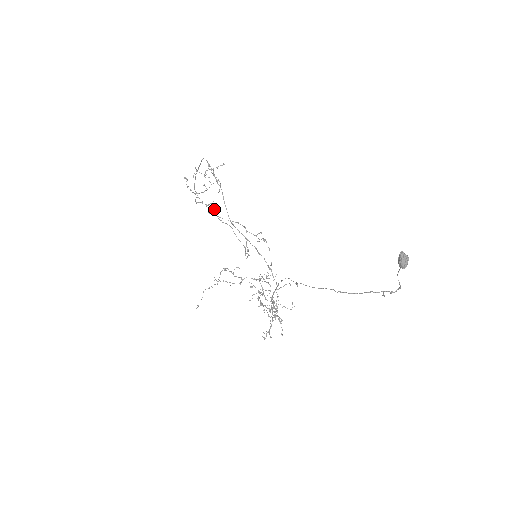
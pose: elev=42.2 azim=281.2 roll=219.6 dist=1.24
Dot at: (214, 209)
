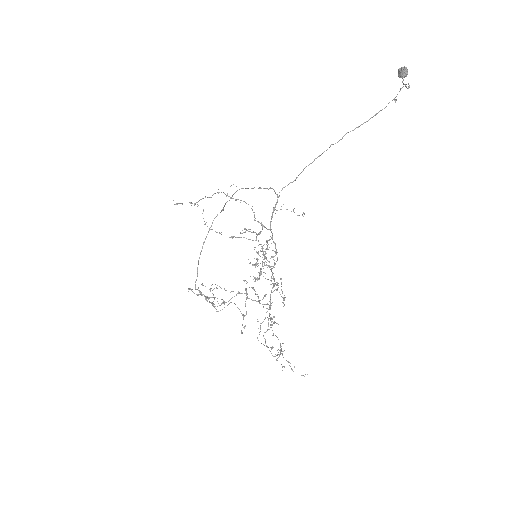
Dot at: (213, 301)
